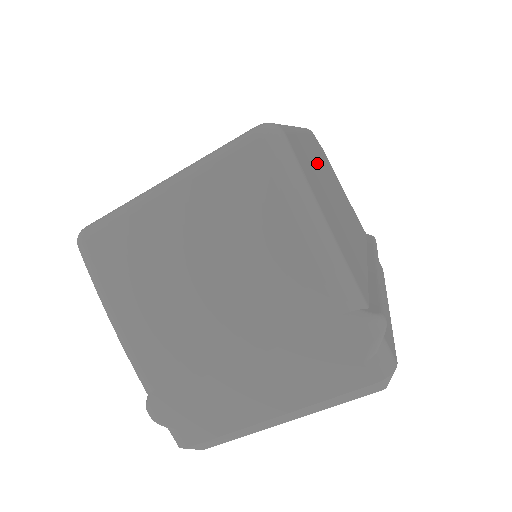
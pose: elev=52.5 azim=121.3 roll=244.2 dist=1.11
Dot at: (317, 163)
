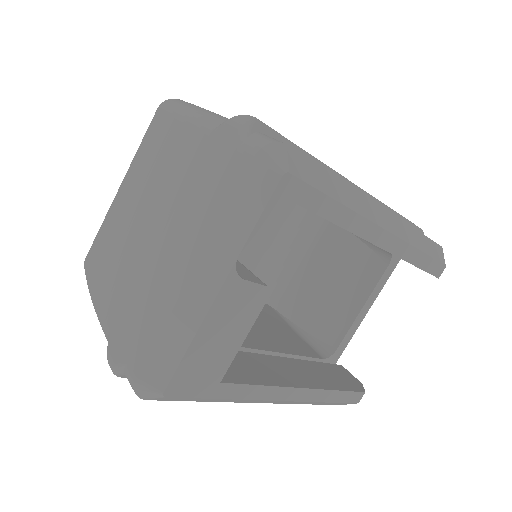
Dot at: occluded
